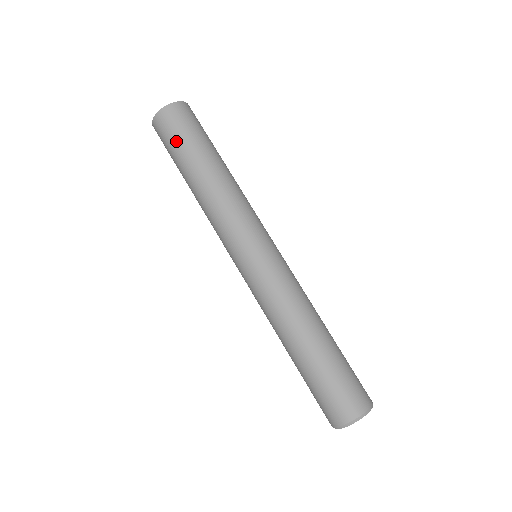
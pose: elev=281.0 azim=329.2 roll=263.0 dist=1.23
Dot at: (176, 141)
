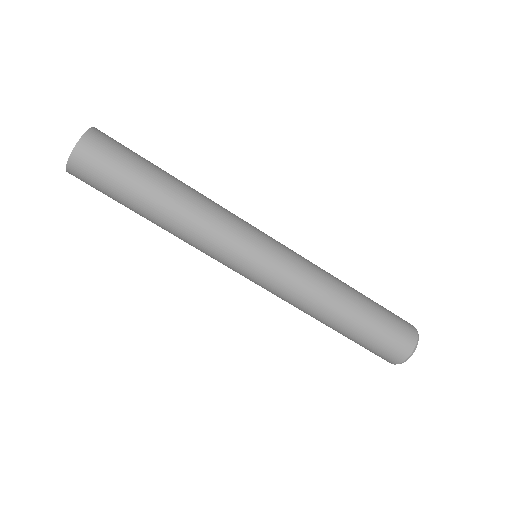
Dot at: (108, 192)
